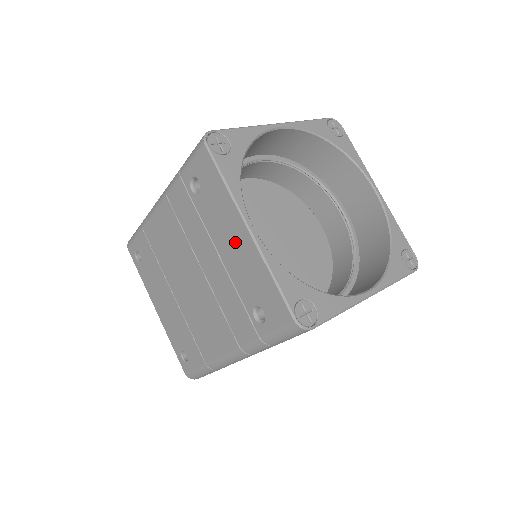
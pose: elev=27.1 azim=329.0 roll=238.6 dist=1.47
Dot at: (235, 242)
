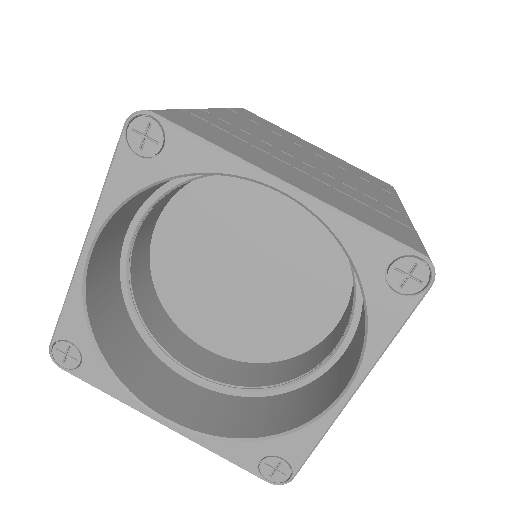
Dot at: occluded
